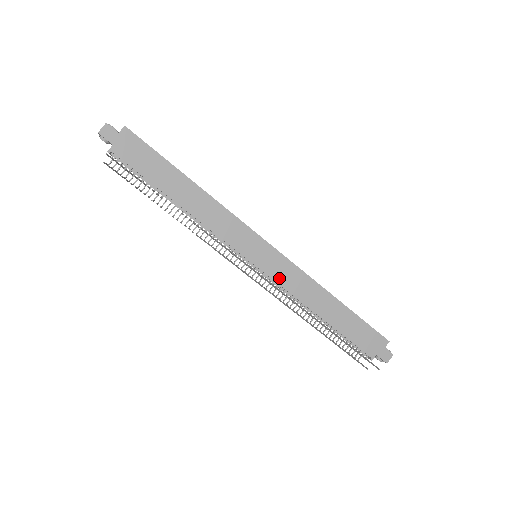
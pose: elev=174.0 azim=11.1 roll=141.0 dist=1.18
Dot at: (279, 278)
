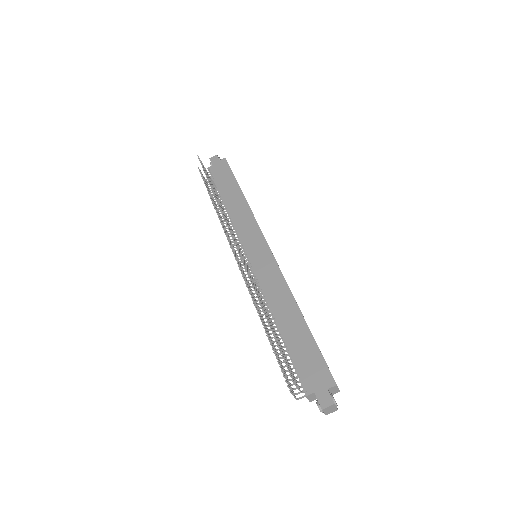
Dot at: (261, 275)
